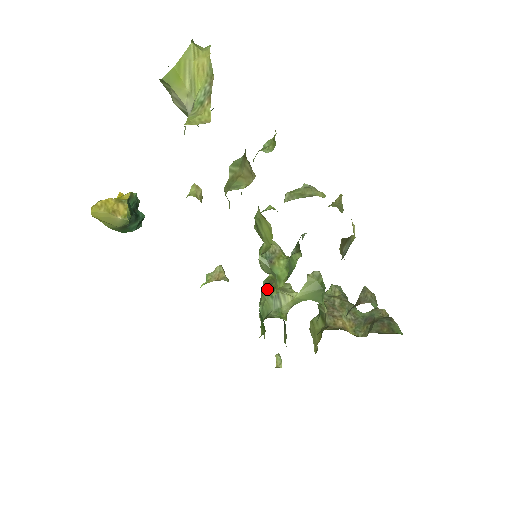
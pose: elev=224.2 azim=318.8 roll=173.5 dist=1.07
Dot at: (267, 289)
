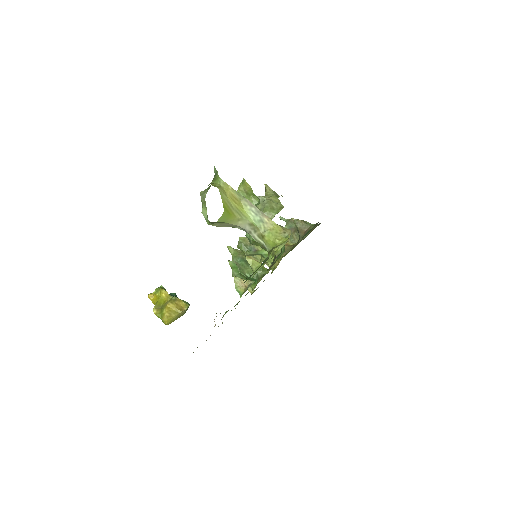
Dot at: (245, 263)
